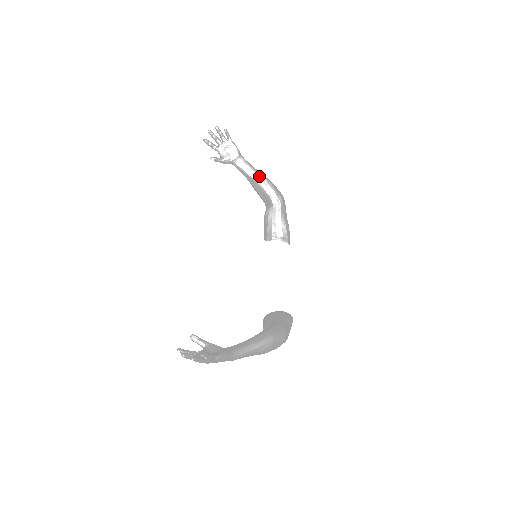
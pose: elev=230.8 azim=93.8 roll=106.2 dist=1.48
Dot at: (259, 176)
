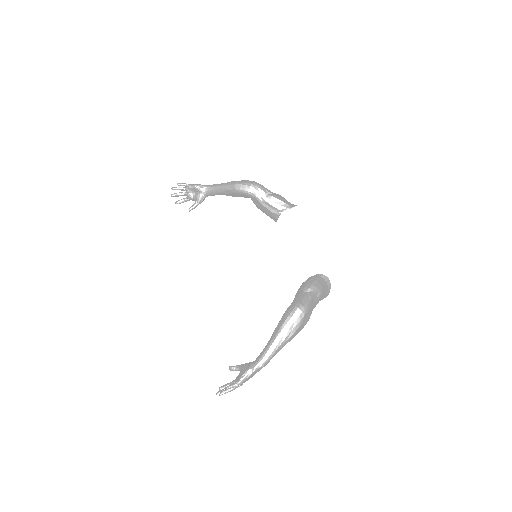
Dot at: (224, 188)
